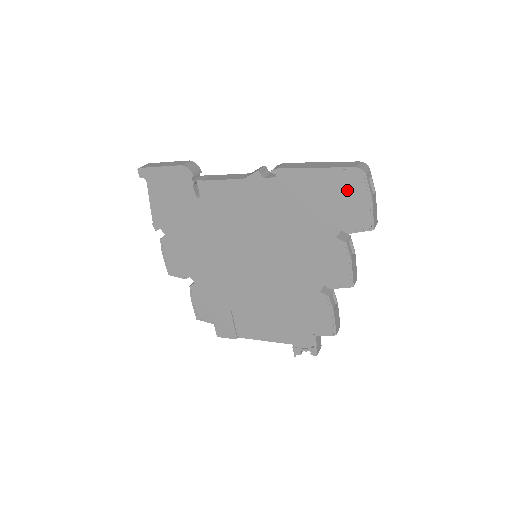
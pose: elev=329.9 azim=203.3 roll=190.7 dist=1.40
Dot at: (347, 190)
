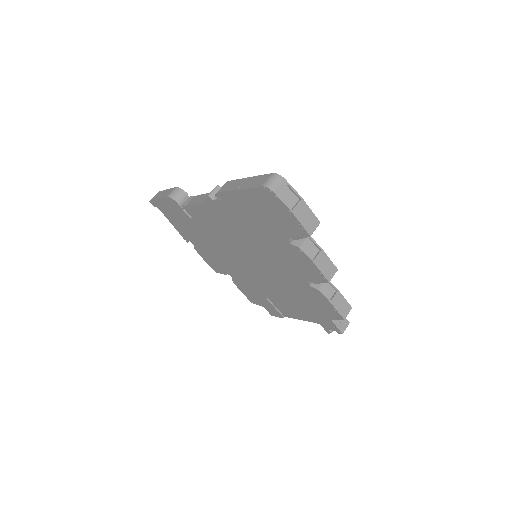
Dot at: (269, 205)
